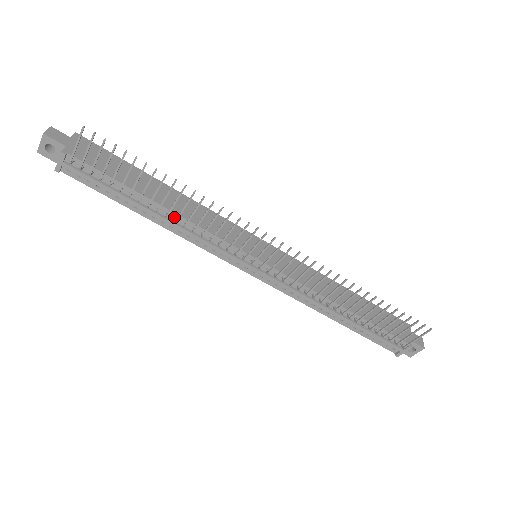
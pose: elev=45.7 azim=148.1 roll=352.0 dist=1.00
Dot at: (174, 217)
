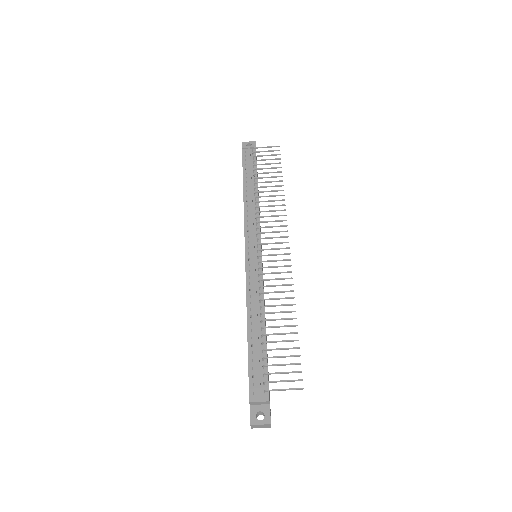
Dot at: (255, 199)
